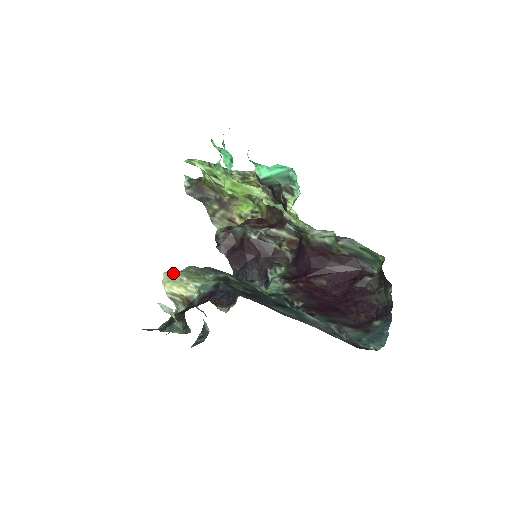
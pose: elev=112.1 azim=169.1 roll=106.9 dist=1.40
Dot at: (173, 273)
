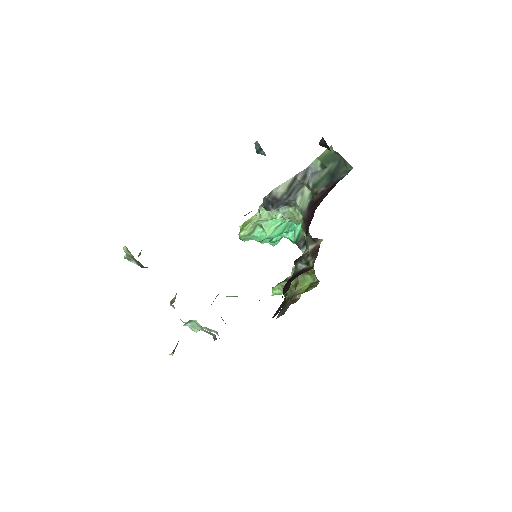
Dot at: occluded
